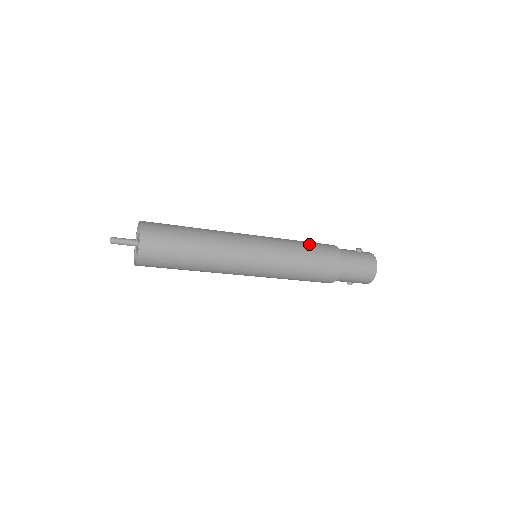
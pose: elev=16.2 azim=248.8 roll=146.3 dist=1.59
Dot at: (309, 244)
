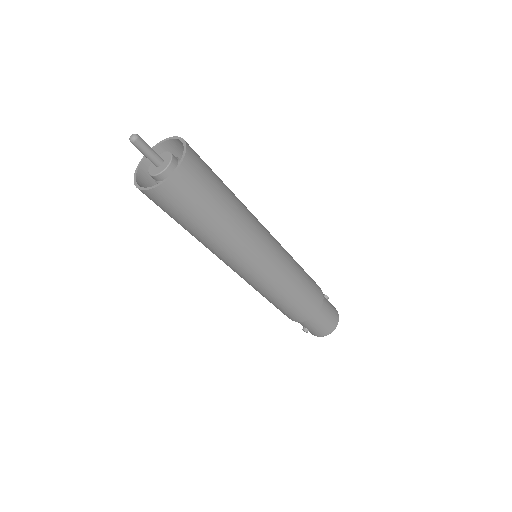
Dot at: occluded
